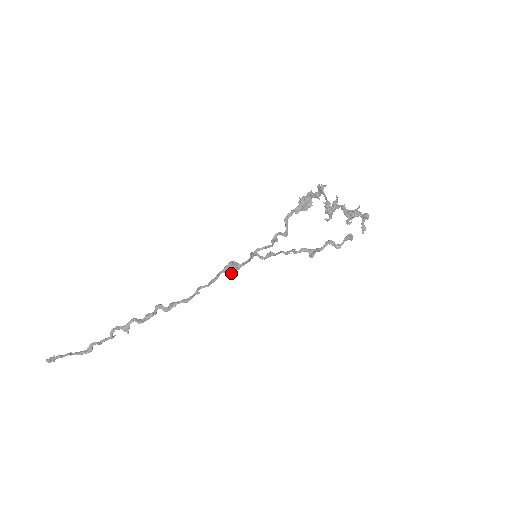
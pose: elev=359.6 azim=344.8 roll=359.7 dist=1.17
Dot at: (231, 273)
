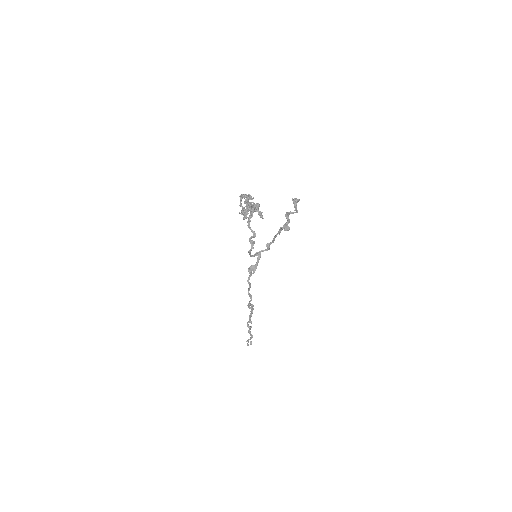
Dot at: occluded
